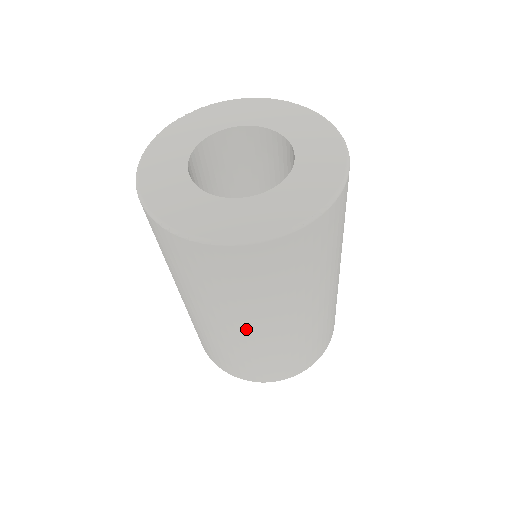
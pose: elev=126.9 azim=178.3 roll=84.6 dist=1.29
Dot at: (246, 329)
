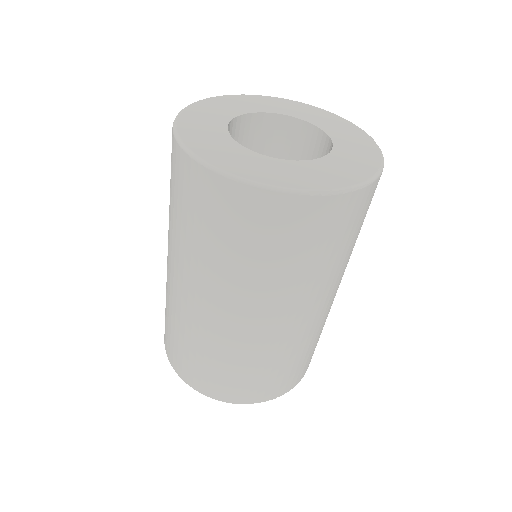
Dot at: (325, 303)
